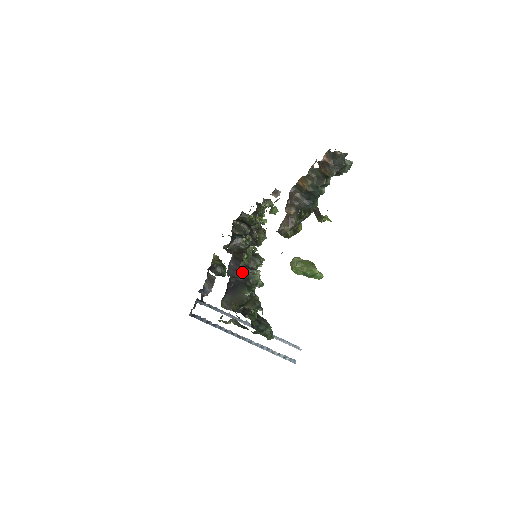
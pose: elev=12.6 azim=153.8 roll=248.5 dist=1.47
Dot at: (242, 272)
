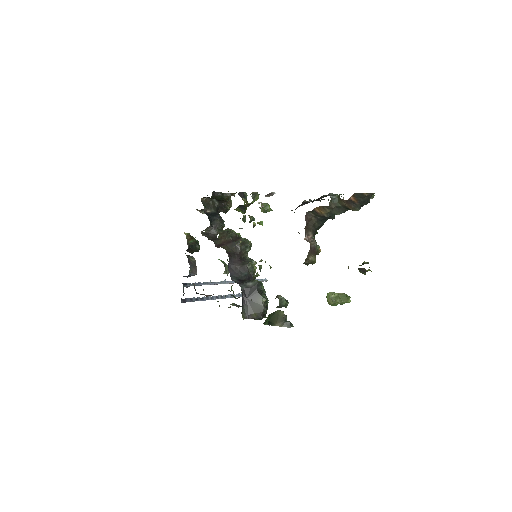
Dot at: (242, 270)
